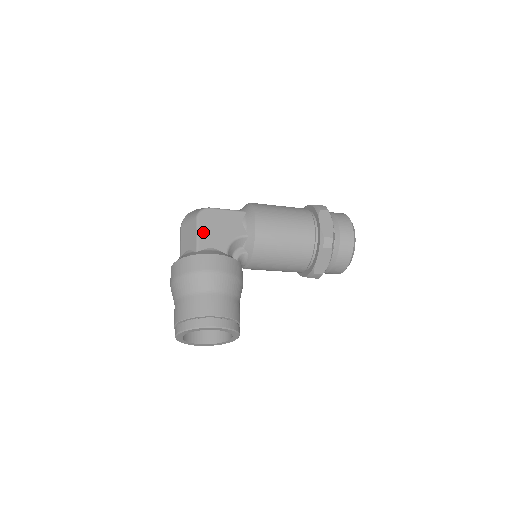
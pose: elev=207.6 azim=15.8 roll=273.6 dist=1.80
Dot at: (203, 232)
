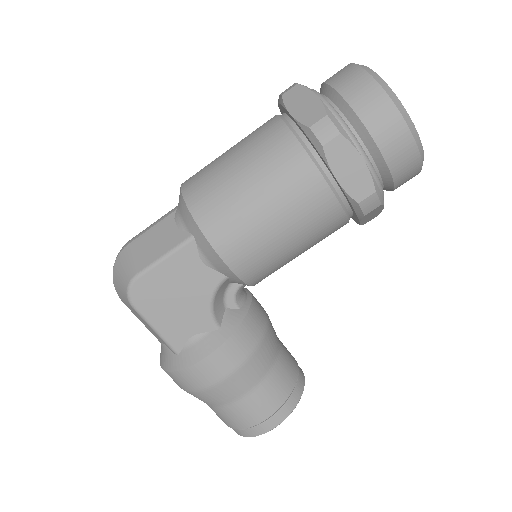
Dot at: (161, 323)
